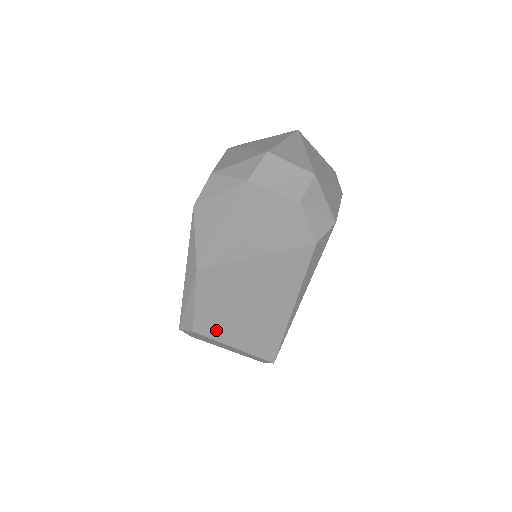
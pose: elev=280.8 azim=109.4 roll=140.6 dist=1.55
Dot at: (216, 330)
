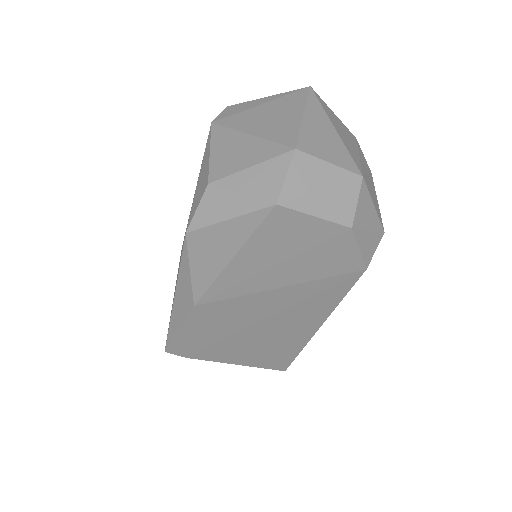
Dot at: (217, 354)
